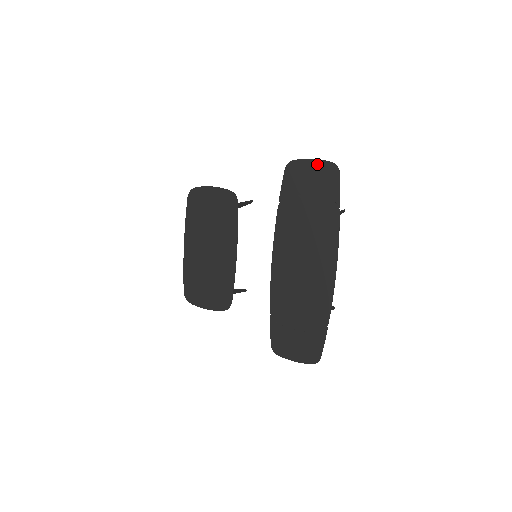
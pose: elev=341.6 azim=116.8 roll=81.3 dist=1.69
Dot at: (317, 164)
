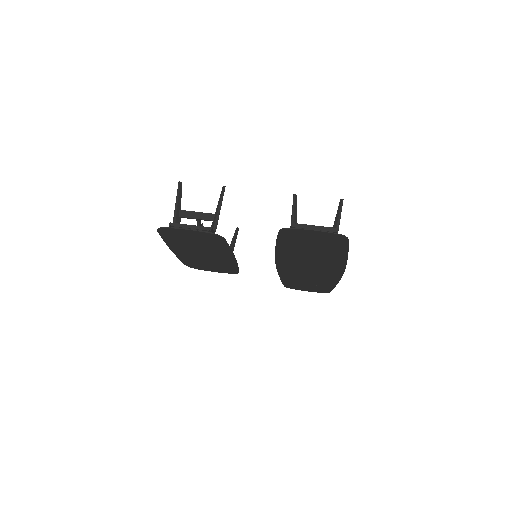
Dot at: (320, 234)
